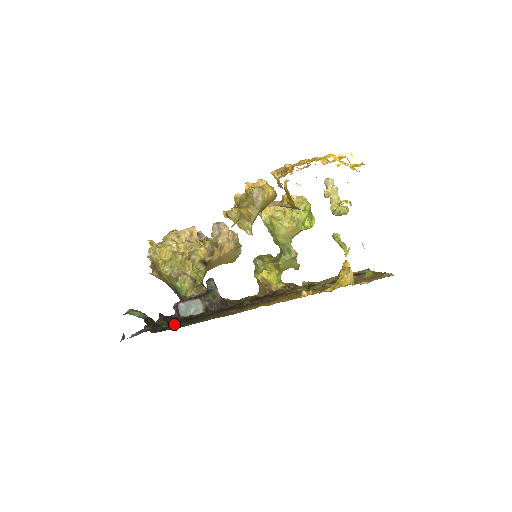
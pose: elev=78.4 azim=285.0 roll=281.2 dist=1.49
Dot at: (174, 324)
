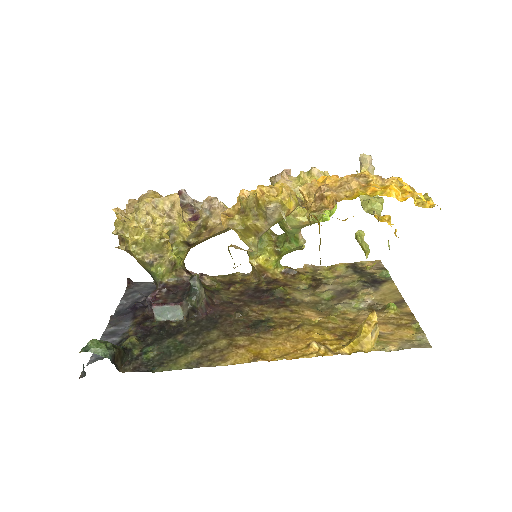
Dot at: (148, 348)
